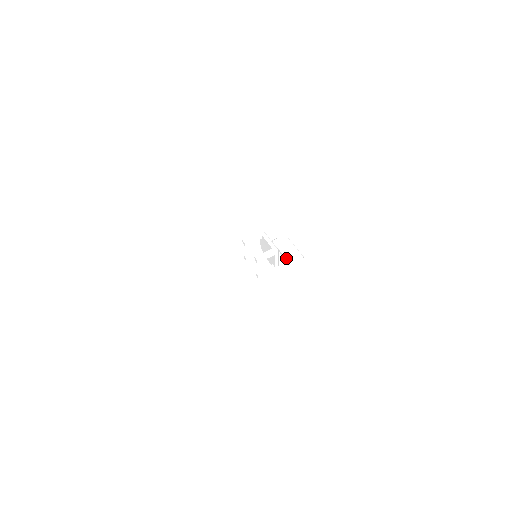
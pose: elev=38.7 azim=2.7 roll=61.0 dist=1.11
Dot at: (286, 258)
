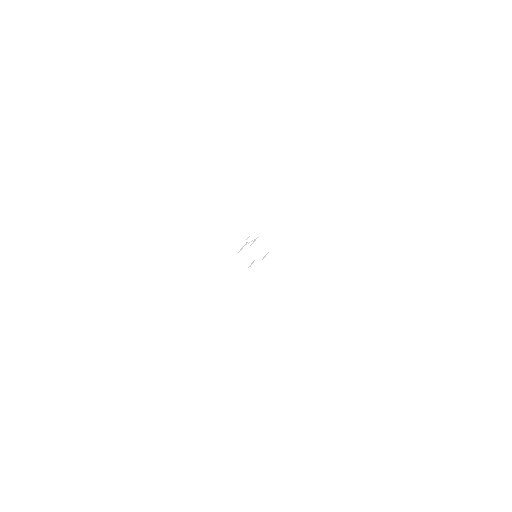
Dot at: occluded
